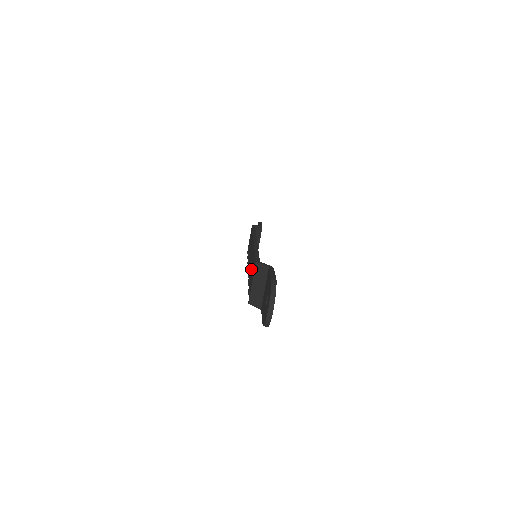
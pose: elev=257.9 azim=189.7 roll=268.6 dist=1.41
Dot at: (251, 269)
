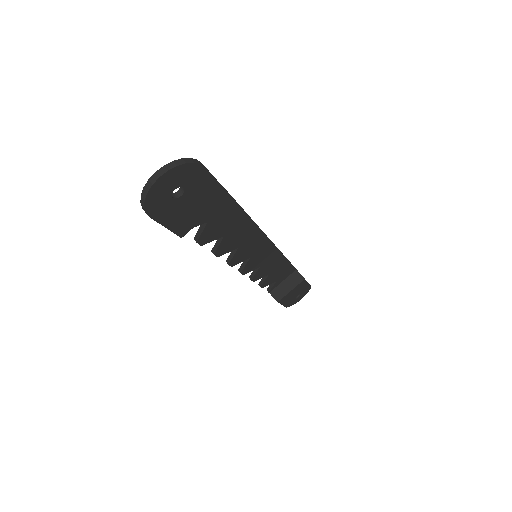
Dot at: occluded
